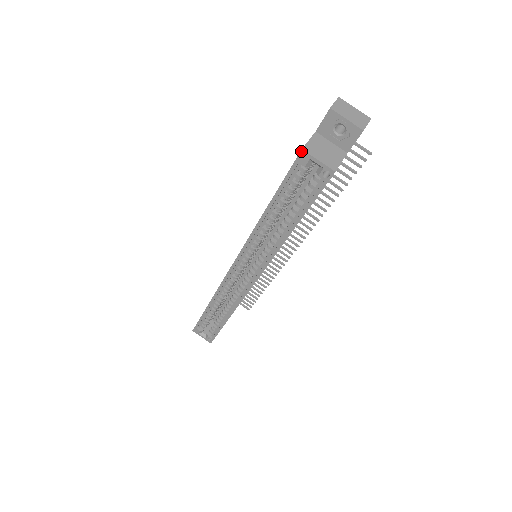
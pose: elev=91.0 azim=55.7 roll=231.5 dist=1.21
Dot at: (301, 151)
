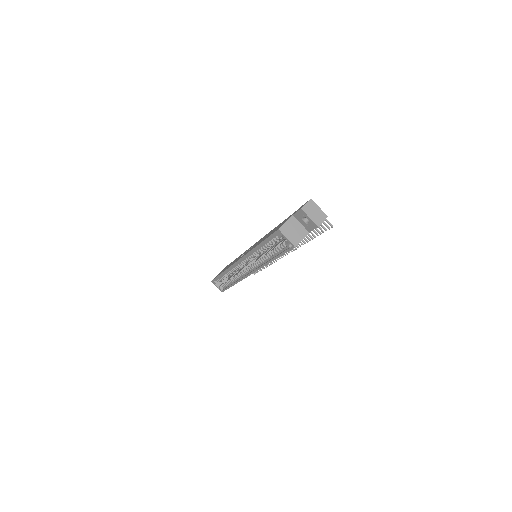
Dot at: (278, 230)
